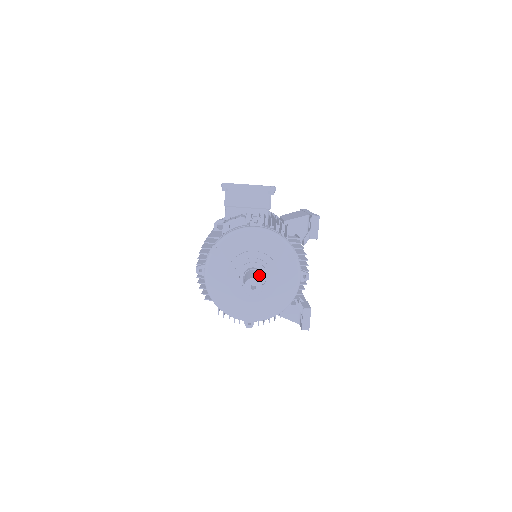
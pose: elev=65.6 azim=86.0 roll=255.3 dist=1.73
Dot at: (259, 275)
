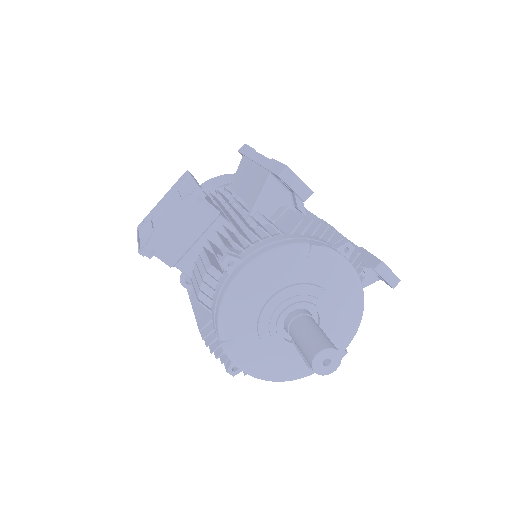
Dot at: (310, 328)
